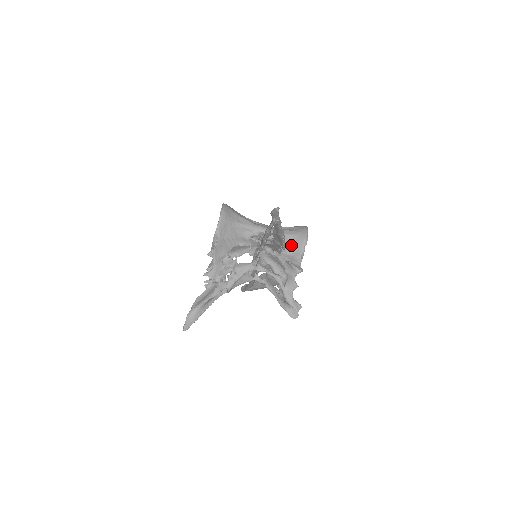
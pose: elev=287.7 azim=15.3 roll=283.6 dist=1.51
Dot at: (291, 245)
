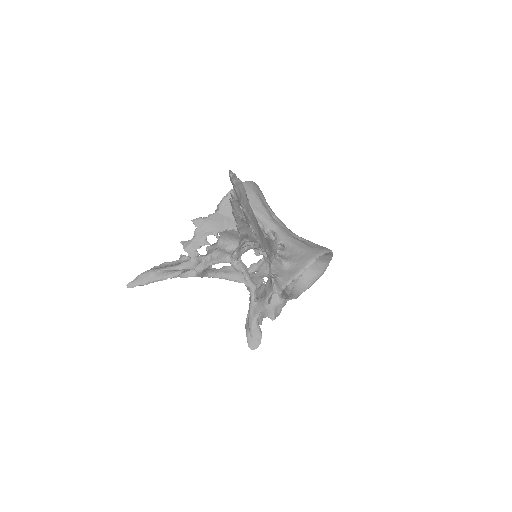
Dot at: (292, 259)
